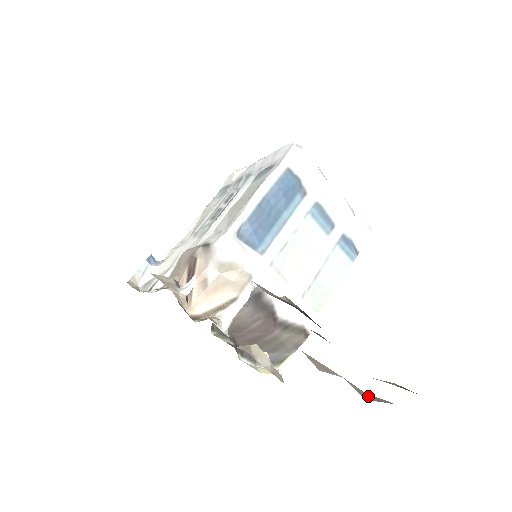
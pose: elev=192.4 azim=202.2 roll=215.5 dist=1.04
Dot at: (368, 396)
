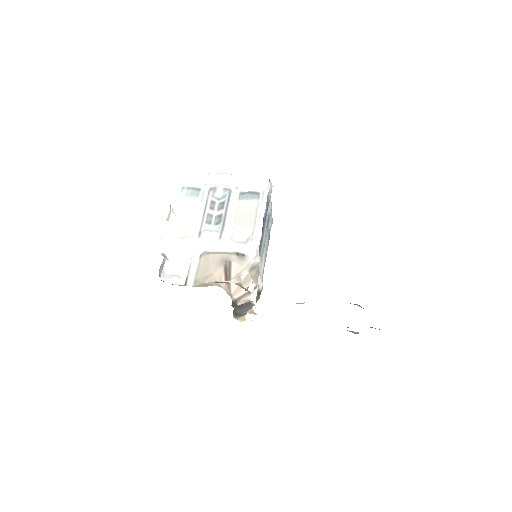
Dot at: occluded
